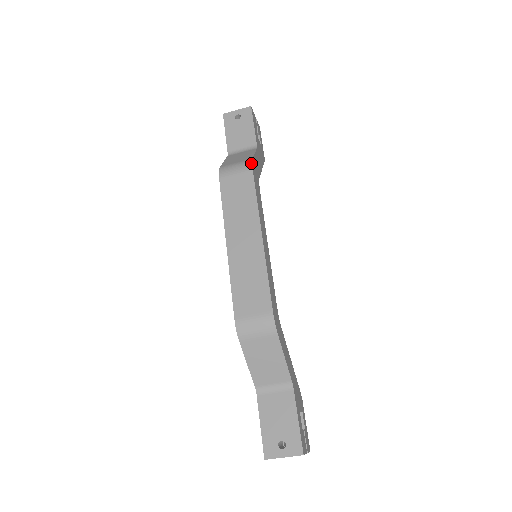
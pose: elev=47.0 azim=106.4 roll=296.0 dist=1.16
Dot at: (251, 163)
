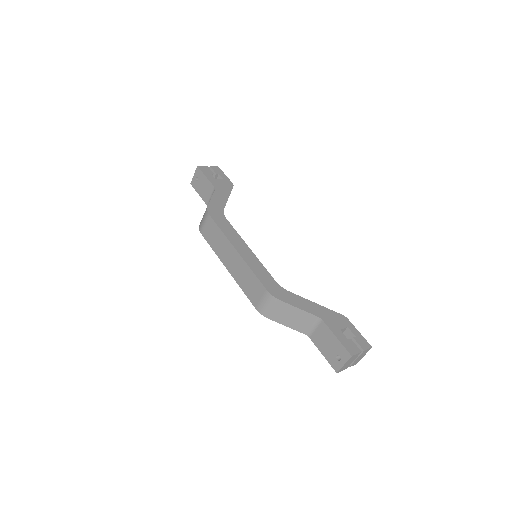
Dot at: (207, 211)
